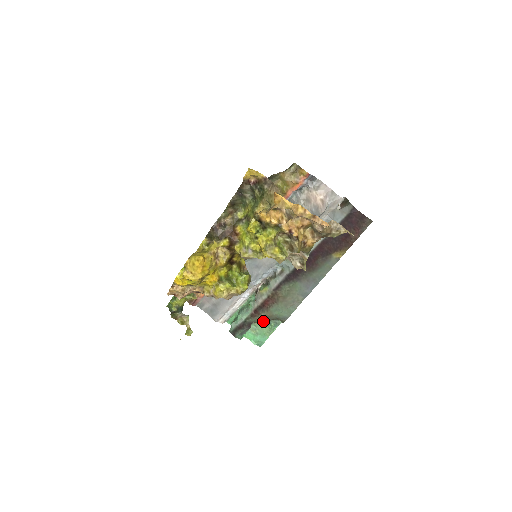
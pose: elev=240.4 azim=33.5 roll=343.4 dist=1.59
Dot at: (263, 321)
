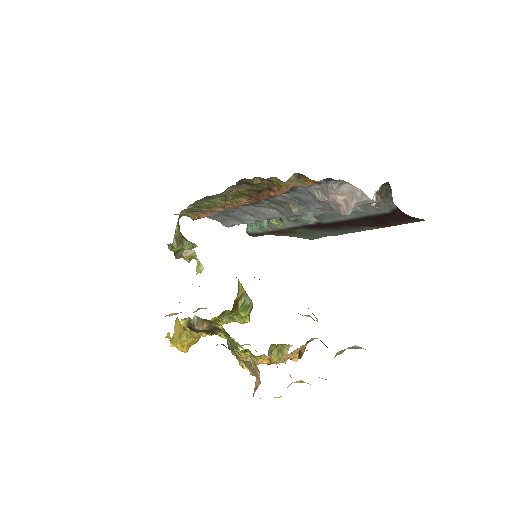
Dot at: occluded
